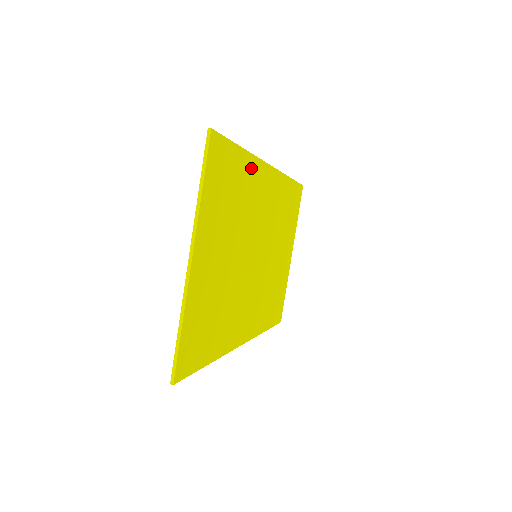
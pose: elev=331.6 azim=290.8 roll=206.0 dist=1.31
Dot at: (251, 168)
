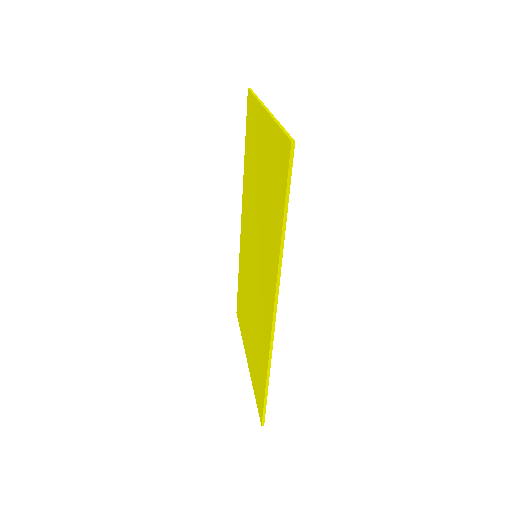
Dot at: occluded
